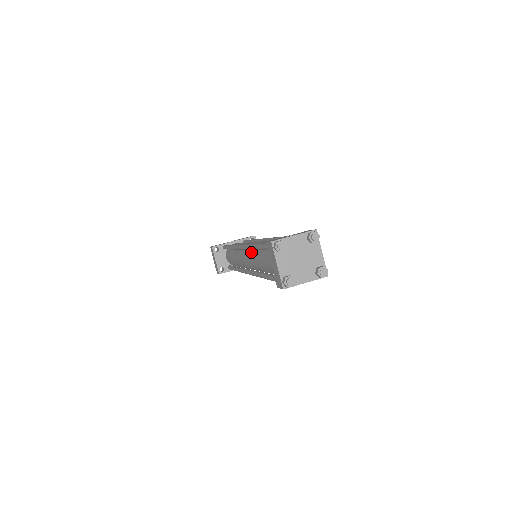
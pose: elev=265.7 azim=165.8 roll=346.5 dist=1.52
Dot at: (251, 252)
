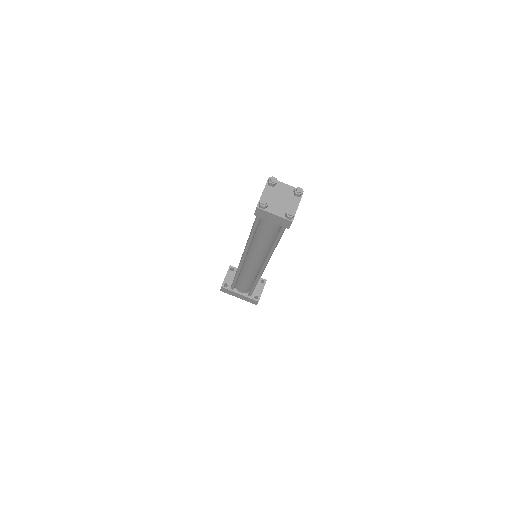
Dot at: occluded
